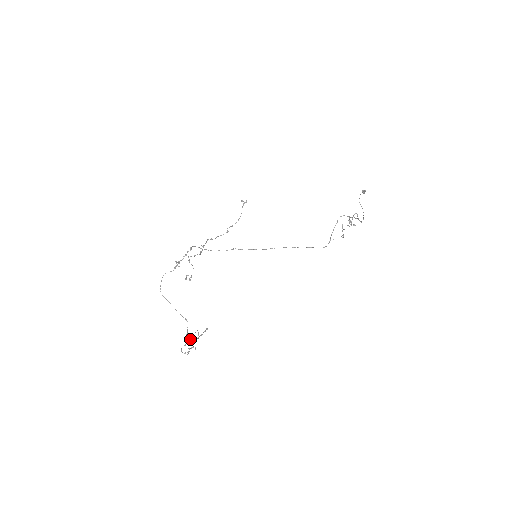
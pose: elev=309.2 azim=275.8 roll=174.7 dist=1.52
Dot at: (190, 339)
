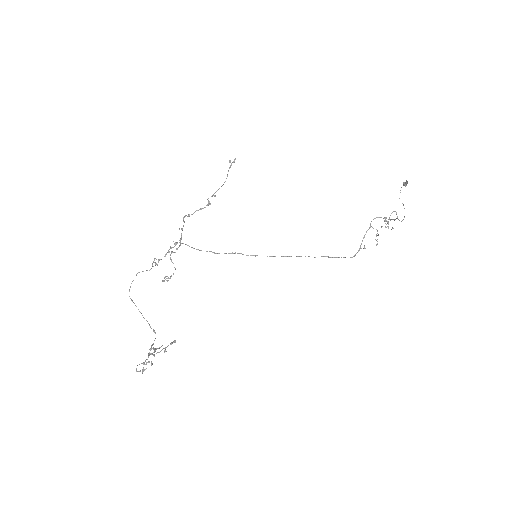
Dot at: (151, 354)
